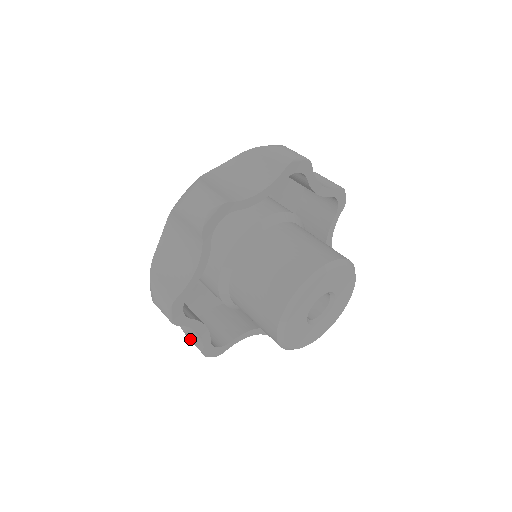
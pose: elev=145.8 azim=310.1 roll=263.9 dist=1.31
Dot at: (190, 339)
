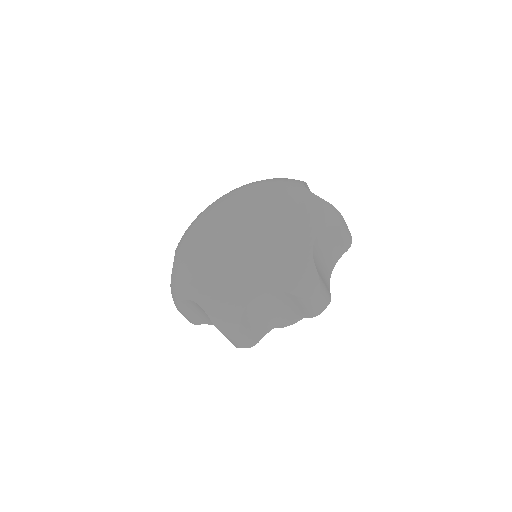
Dot at: (184, 314)
